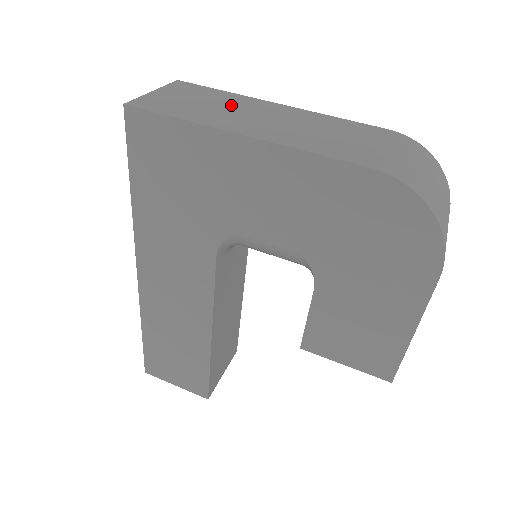
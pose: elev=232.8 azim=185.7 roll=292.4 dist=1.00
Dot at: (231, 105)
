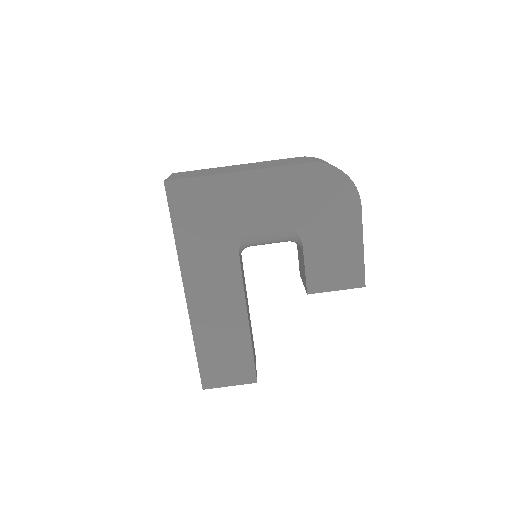
Dot at: (216, 170)
